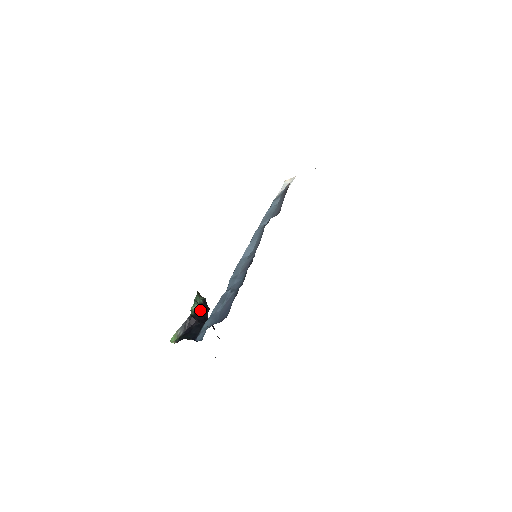
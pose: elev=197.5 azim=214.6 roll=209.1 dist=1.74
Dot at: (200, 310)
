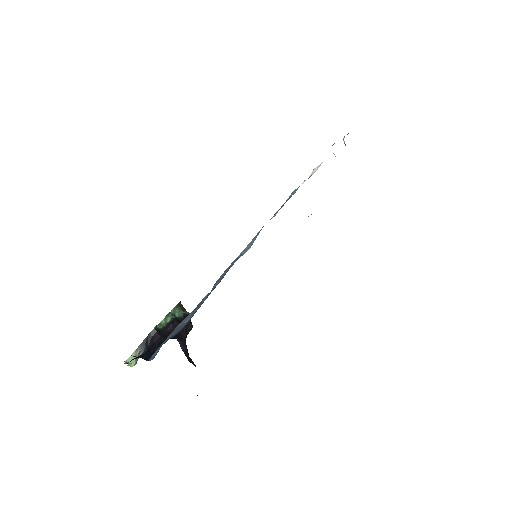
Dot at: (172, 324)
